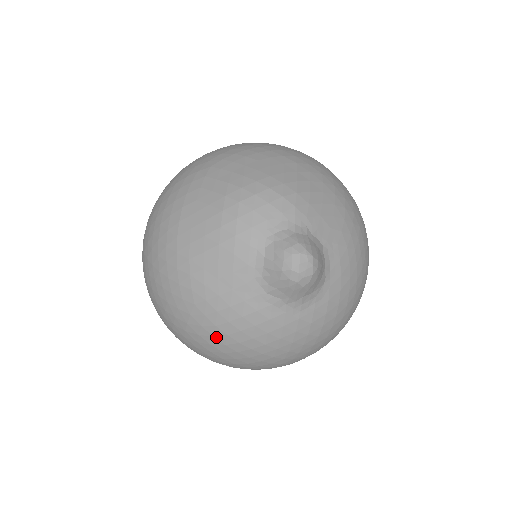
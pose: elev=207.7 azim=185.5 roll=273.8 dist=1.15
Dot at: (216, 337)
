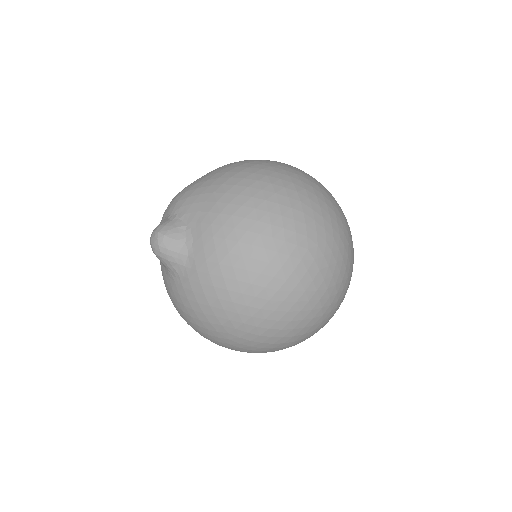
Dot at: occluded
